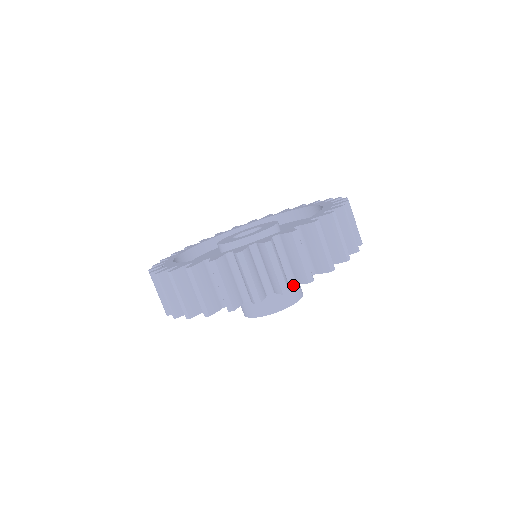
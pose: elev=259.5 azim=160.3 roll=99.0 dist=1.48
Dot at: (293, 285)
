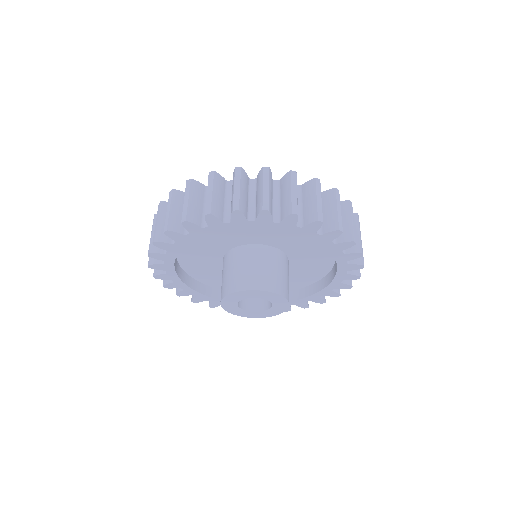
Dot at: (260, 273)
